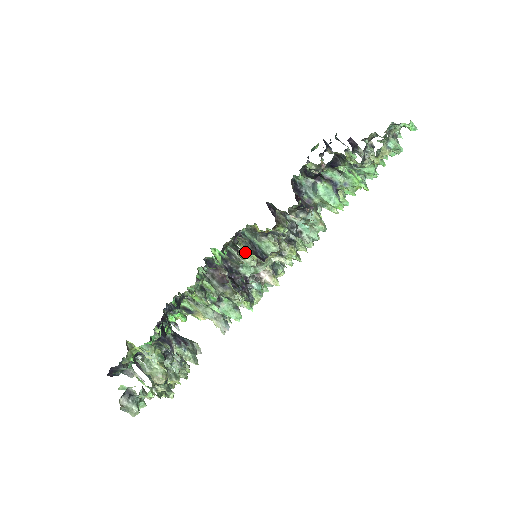
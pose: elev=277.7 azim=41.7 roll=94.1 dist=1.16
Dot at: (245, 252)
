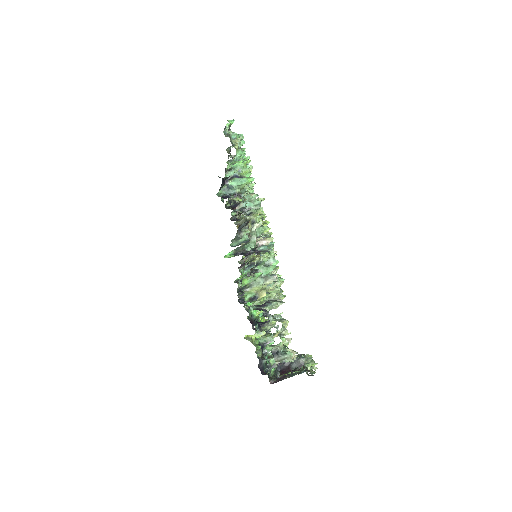
Dot at: occluded
